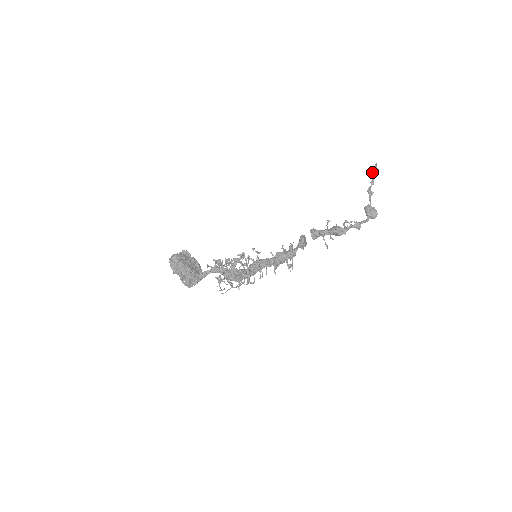
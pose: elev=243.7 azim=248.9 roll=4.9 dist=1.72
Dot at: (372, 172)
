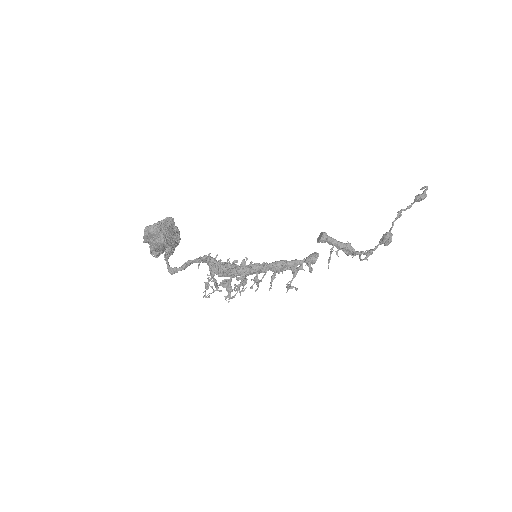
Dot at: (419, 200)
